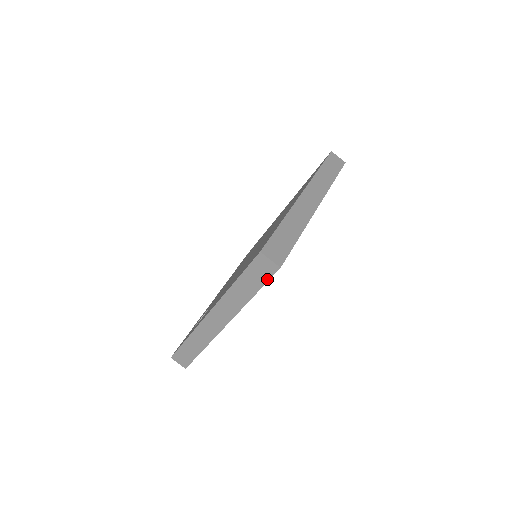
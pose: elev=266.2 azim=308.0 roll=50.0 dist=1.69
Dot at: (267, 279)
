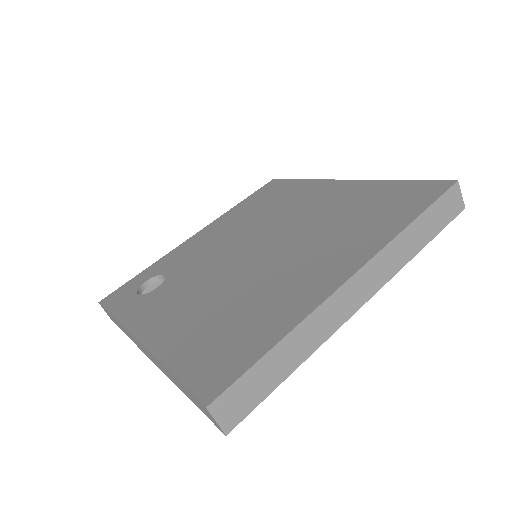
Dot at: (207, 416)
